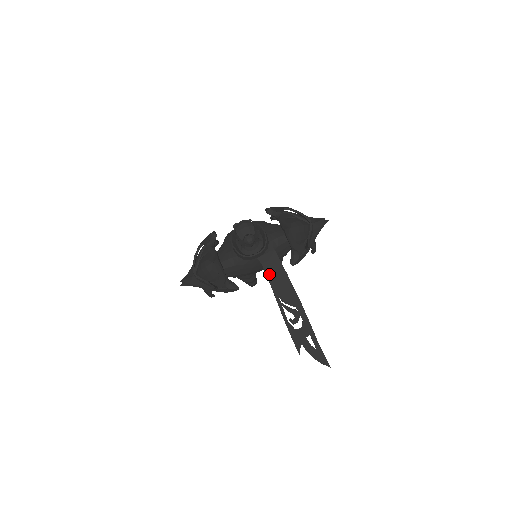
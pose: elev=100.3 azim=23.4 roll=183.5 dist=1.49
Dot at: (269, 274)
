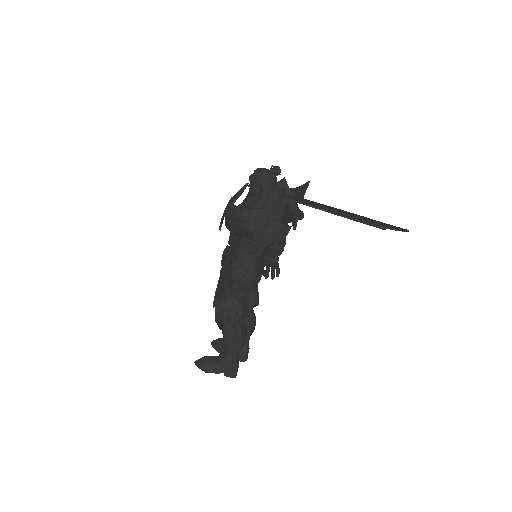
Dot at: (304, 202)
